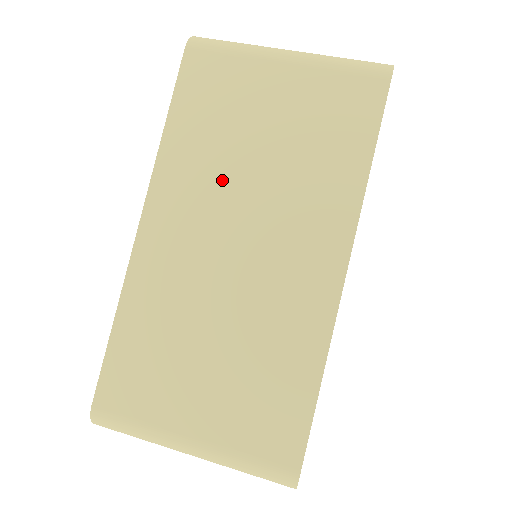
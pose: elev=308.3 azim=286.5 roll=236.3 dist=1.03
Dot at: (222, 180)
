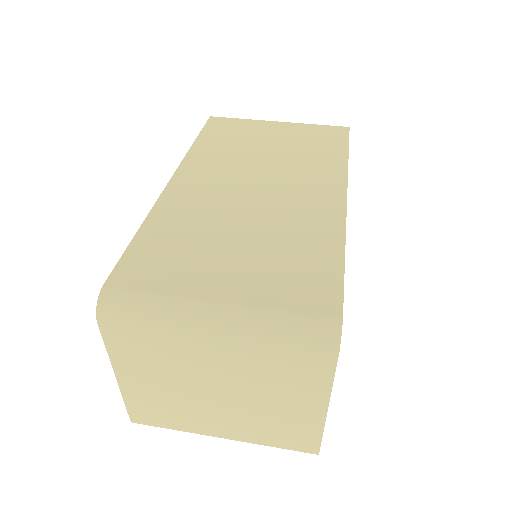
Dot at: (240, 161)
